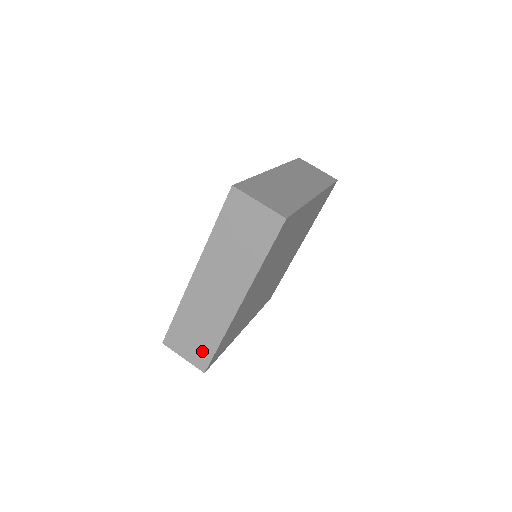
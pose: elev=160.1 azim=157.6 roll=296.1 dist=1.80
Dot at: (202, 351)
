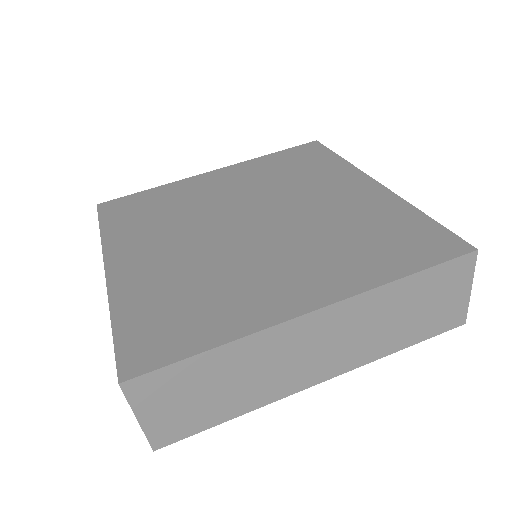
Dot at: occluded
